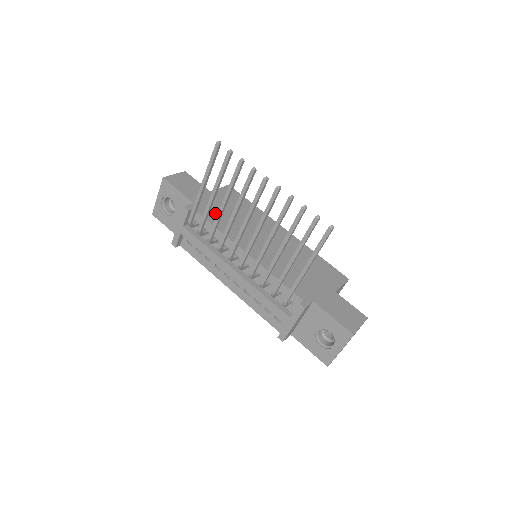
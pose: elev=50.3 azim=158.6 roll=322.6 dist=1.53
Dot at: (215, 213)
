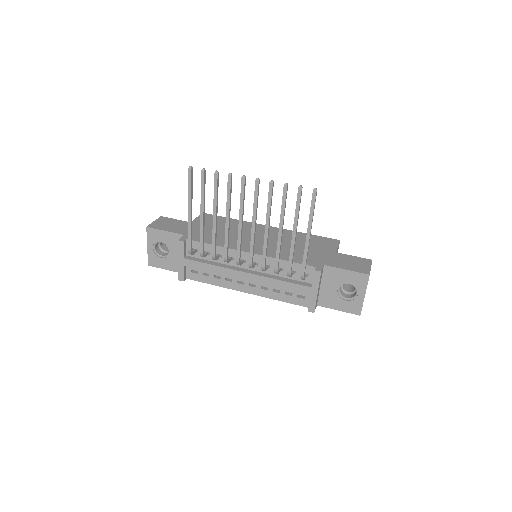
Dot at: (206, 235)
